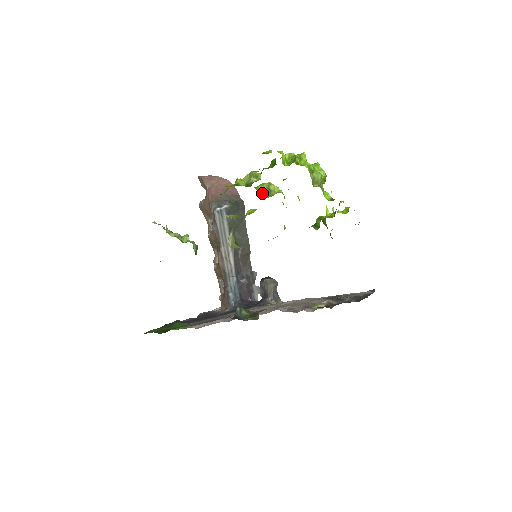
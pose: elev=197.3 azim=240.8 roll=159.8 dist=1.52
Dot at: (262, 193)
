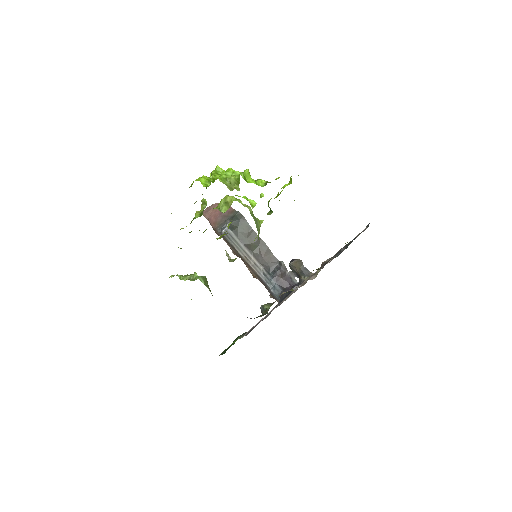
Dot at: (221, 210)
